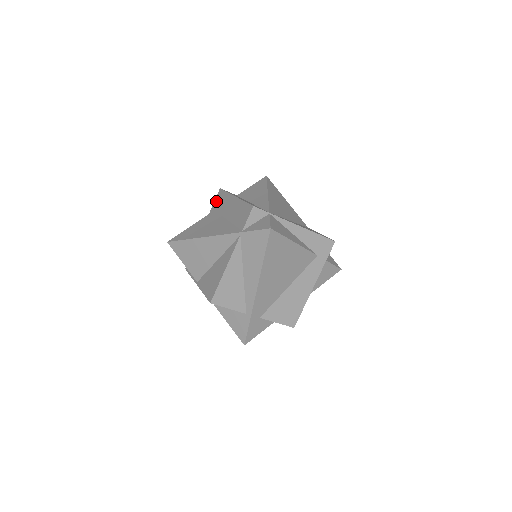
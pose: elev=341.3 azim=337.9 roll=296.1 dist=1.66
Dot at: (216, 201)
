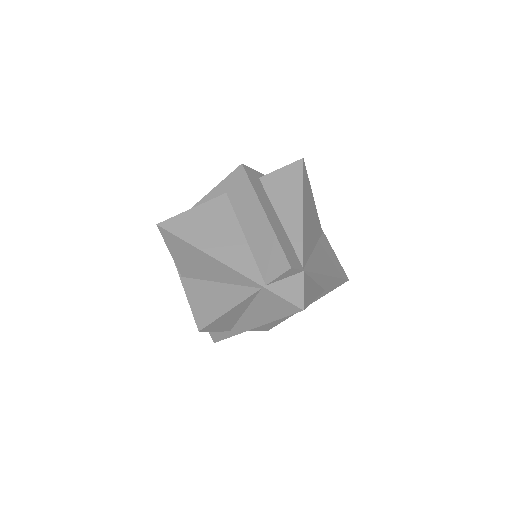
Dot at: (231, 180)
